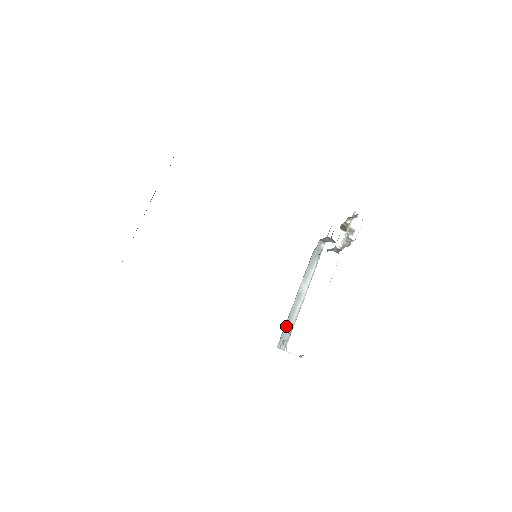
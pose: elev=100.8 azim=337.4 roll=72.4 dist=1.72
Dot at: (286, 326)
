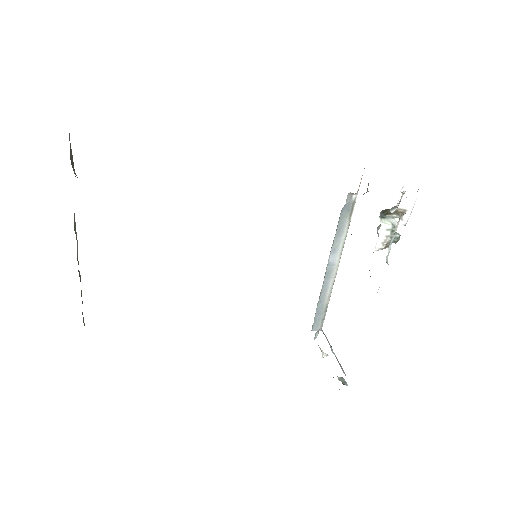
Dot at: (318, 307)
